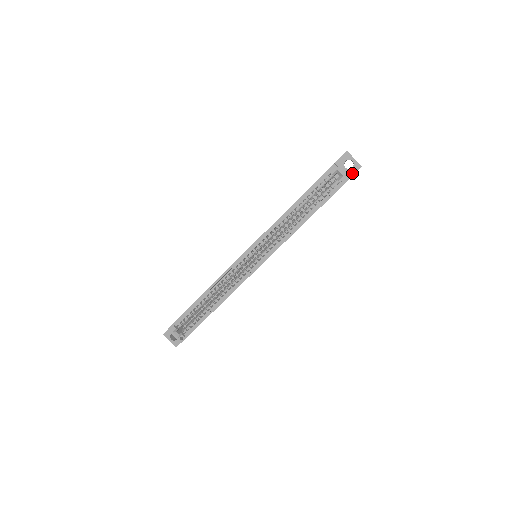
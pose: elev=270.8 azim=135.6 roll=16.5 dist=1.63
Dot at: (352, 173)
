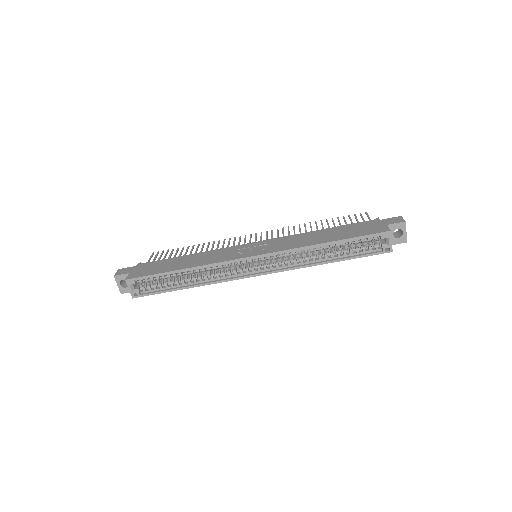
Dot at: (395, 242)
